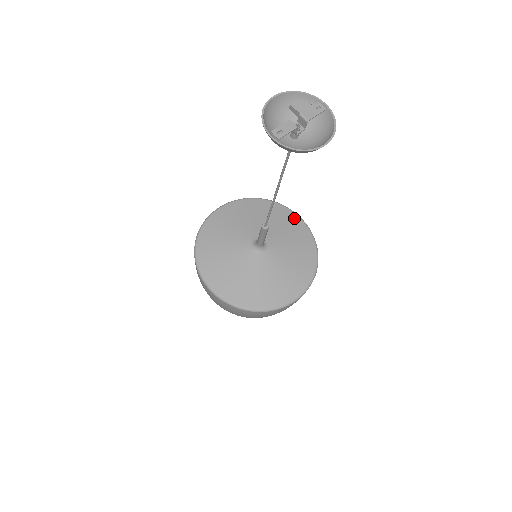
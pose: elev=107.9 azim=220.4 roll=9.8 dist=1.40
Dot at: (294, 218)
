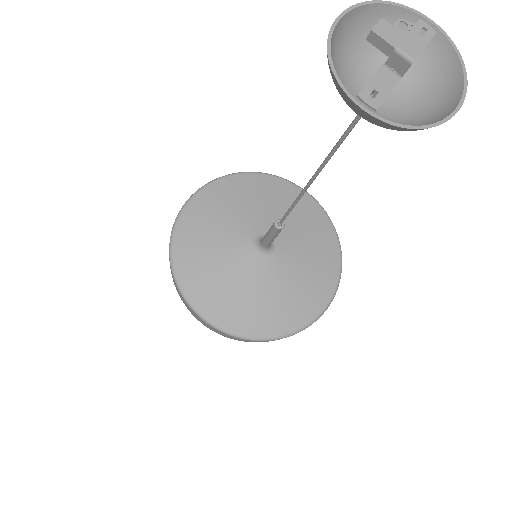
Dot at: (297, 193)
